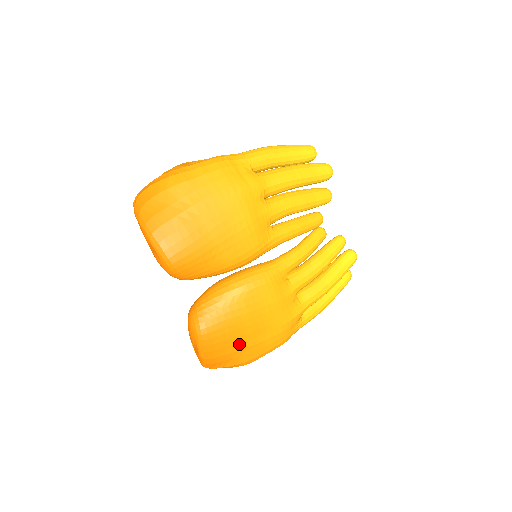
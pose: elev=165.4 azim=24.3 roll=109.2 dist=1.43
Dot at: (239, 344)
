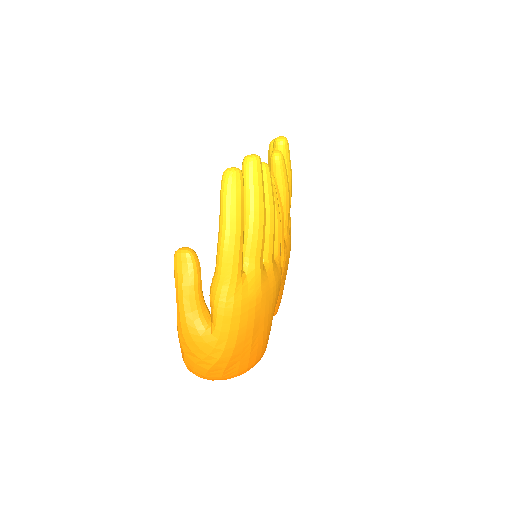
Dot at: occluded
